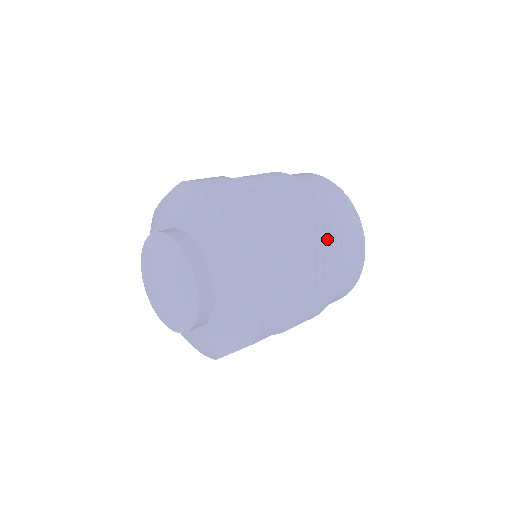
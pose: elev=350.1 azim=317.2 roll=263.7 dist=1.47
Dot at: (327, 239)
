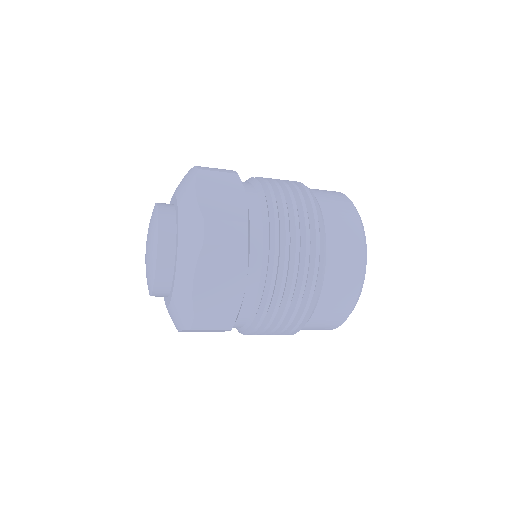
Dot at: (294, 189)
